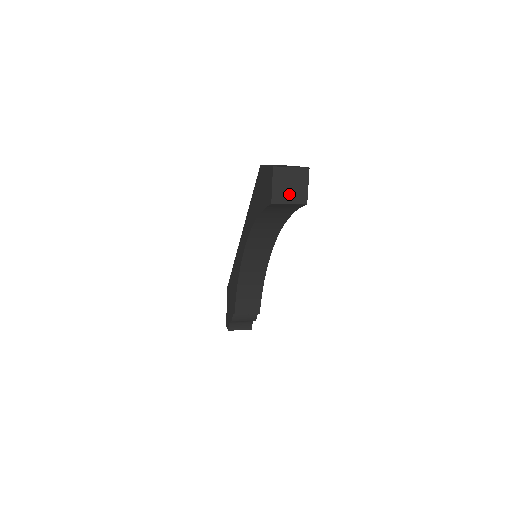
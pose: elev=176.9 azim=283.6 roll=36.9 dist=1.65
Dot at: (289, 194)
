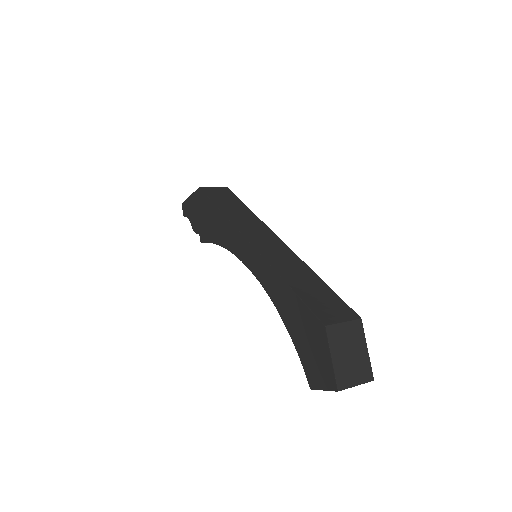
Dot at: occluded
